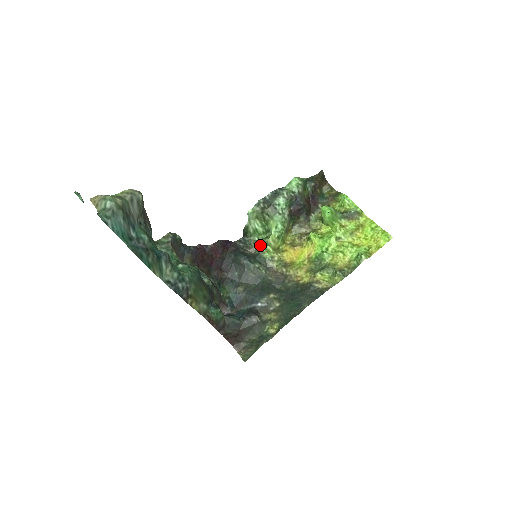
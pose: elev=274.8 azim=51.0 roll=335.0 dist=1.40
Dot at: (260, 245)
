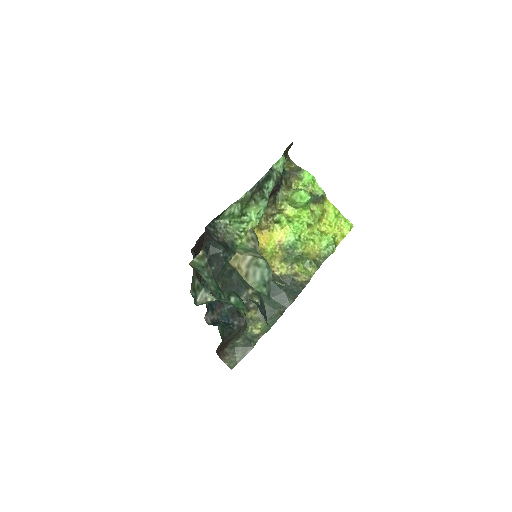
Dot at: (233, 231)
